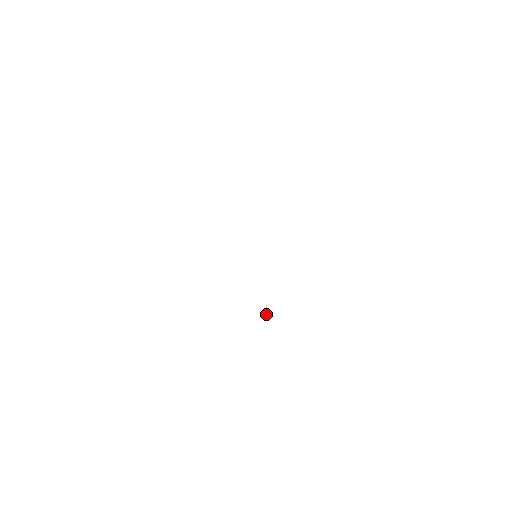
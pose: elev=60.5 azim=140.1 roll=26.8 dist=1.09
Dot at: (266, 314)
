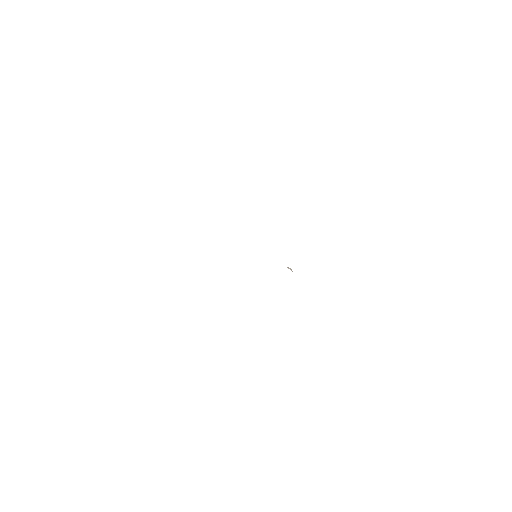
Dot at: occluded
